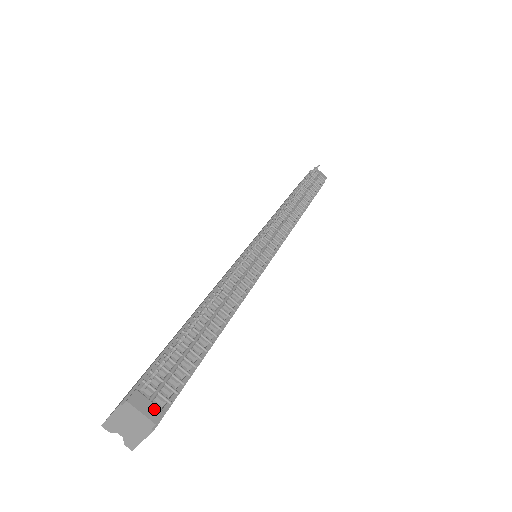
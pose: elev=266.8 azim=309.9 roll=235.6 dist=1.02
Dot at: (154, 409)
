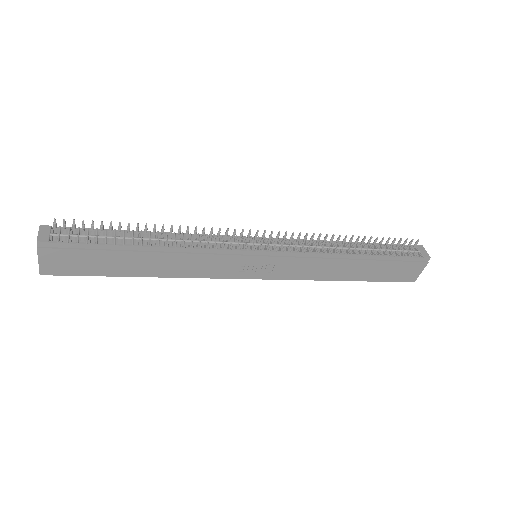
Dot at: (46, 237)
